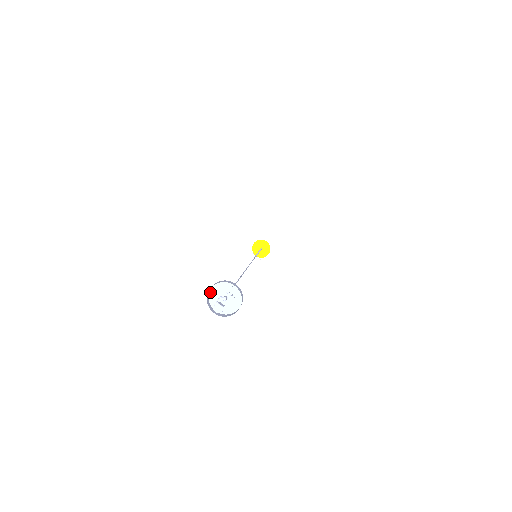
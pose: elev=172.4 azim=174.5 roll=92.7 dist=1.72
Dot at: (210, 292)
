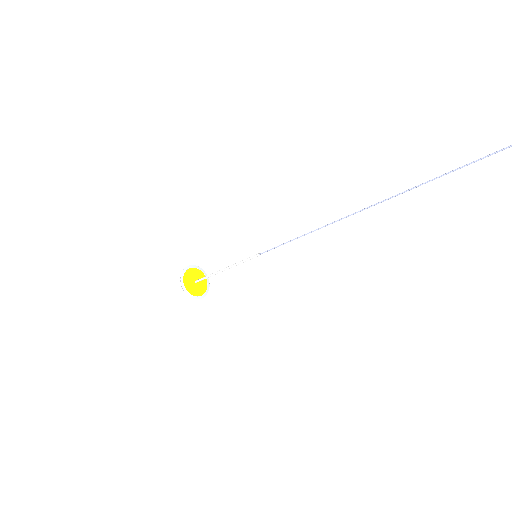
Dot at: out of frame
